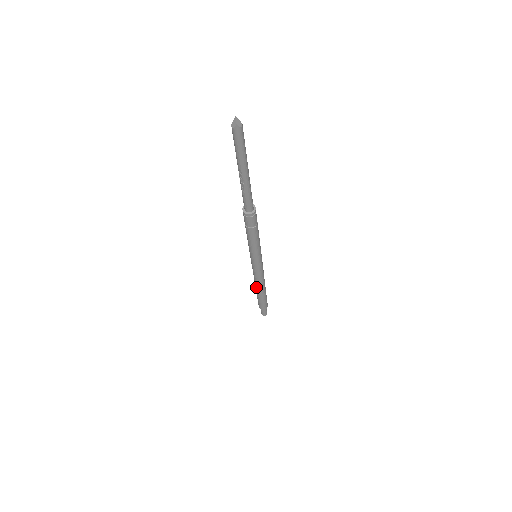
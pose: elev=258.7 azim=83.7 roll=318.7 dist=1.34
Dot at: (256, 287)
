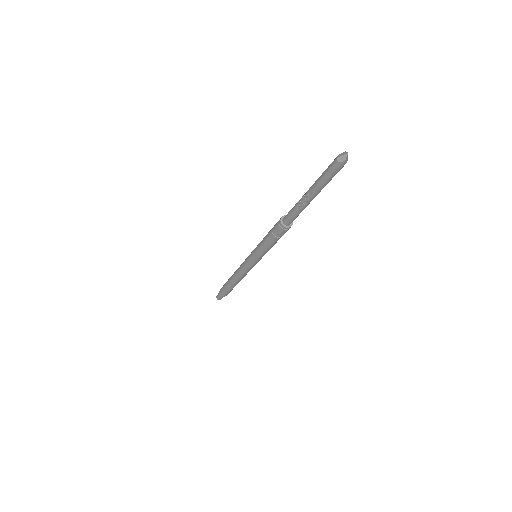
Dot at: (233, 278)
